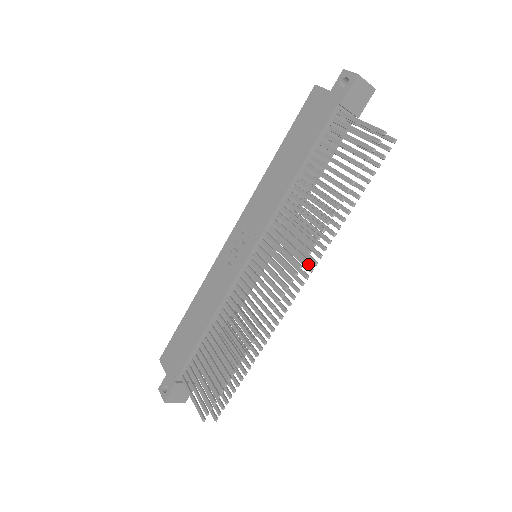
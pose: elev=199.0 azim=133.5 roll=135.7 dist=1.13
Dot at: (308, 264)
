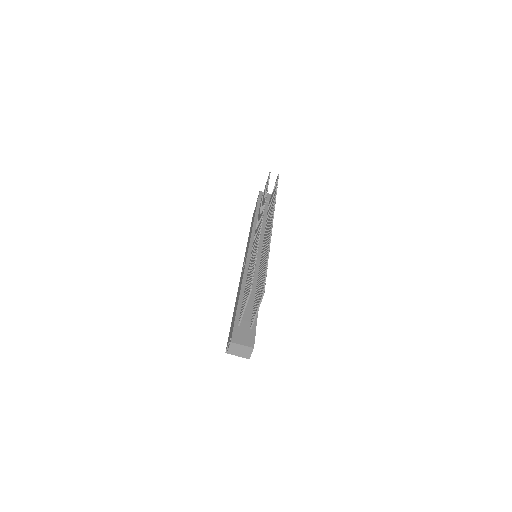
Dot at: occluded
